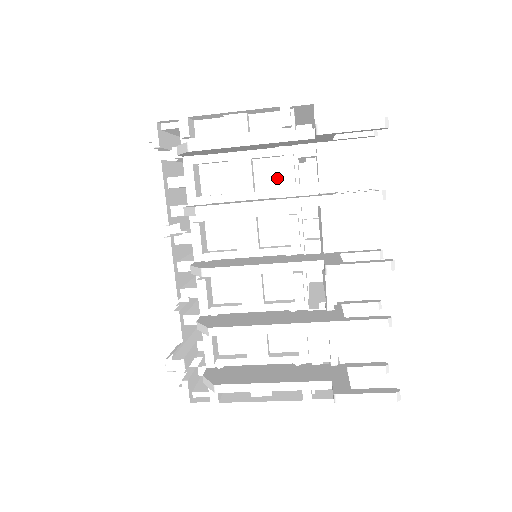
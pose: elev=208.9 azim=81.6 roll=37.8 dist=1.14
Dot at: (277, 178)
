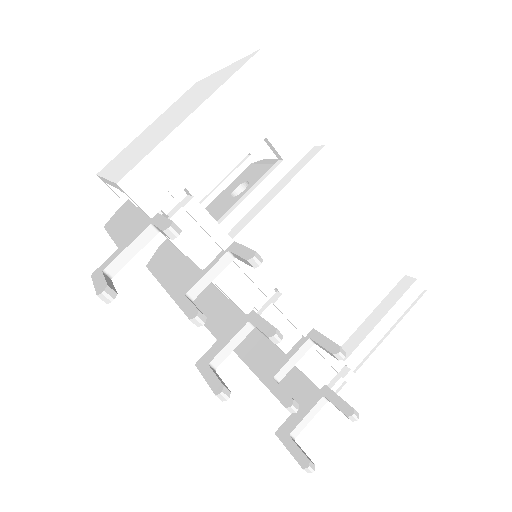
Dot at: occluded
